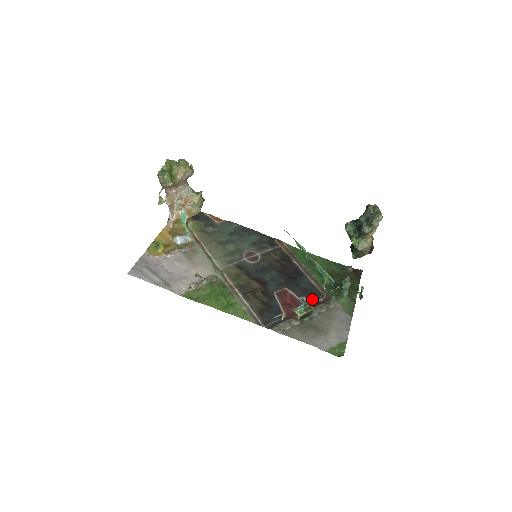
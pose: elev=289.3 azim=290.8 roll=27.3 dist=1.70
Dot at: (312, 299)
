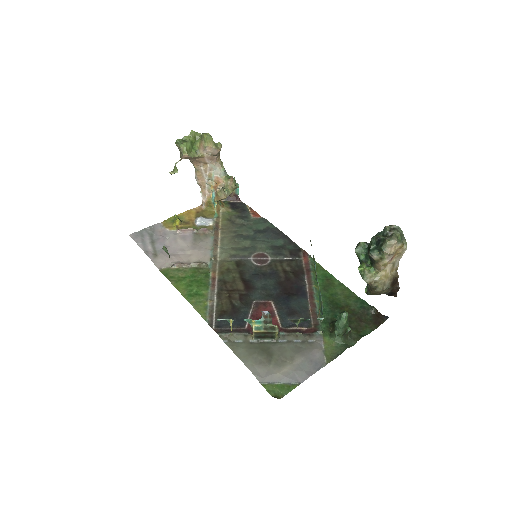
Dot at: (294, 324)
